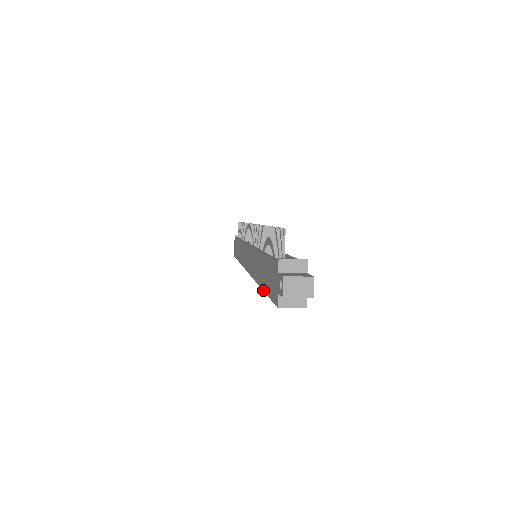
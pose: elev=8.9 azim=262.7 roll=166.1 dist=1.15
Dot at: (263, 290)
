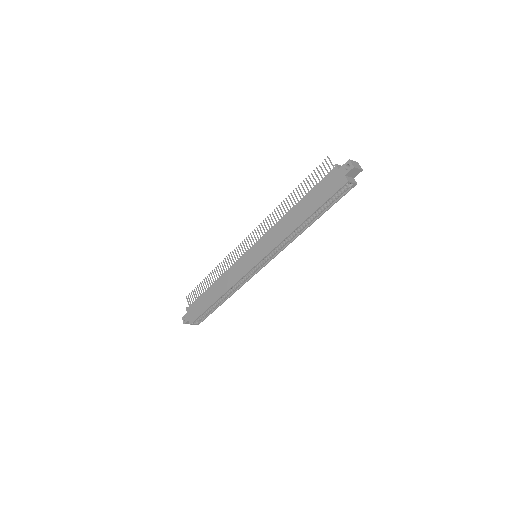
Dot at: (312, 214)
